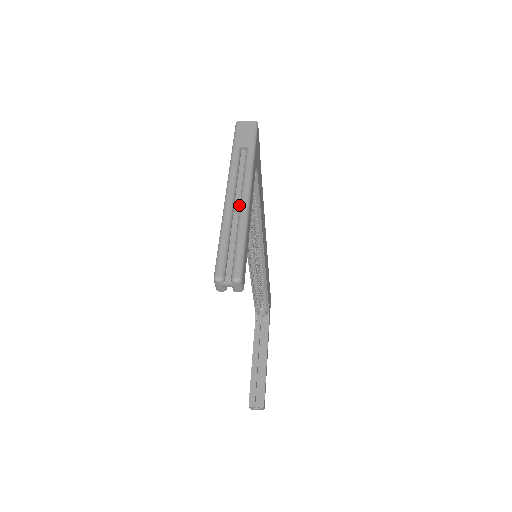
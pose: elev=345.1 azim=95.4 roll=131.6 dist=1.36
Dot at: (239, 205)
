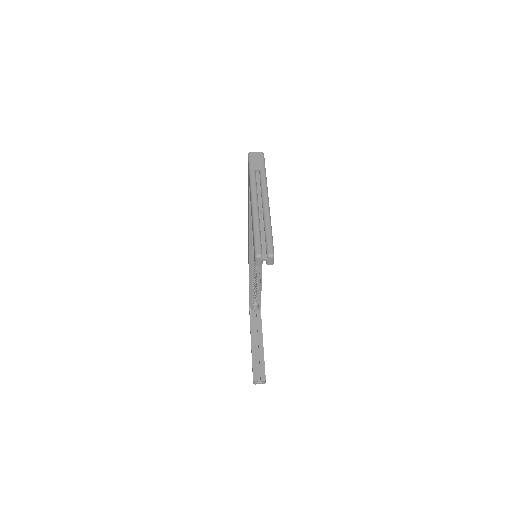
Dot at: (262, 209)
